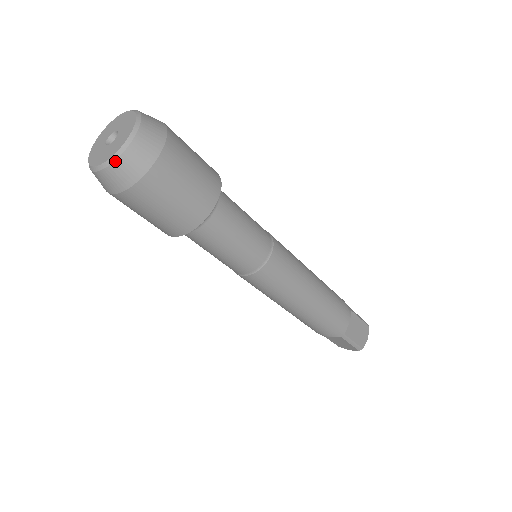
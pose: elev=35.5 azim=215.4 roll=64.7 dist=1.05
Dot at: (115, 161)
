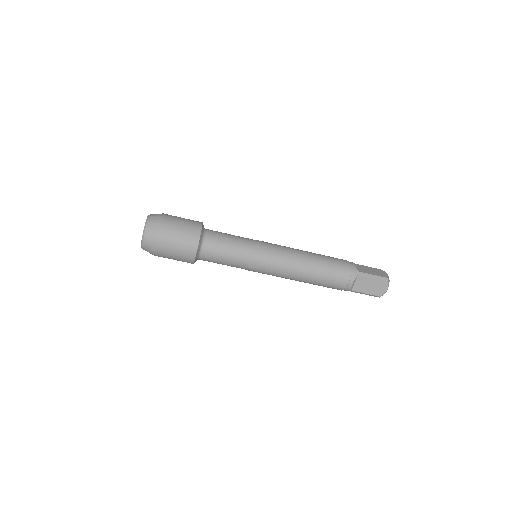
Dot at: (142, 248)
